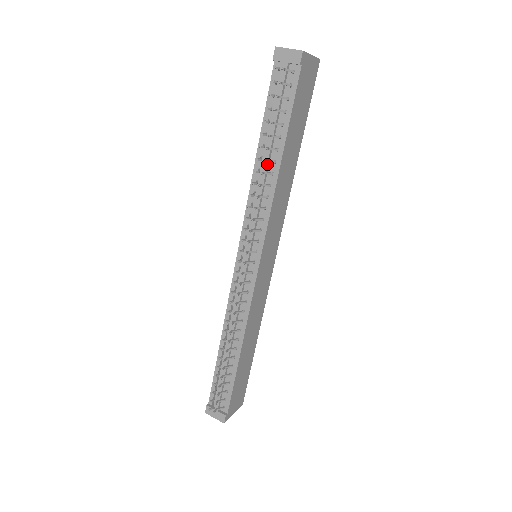
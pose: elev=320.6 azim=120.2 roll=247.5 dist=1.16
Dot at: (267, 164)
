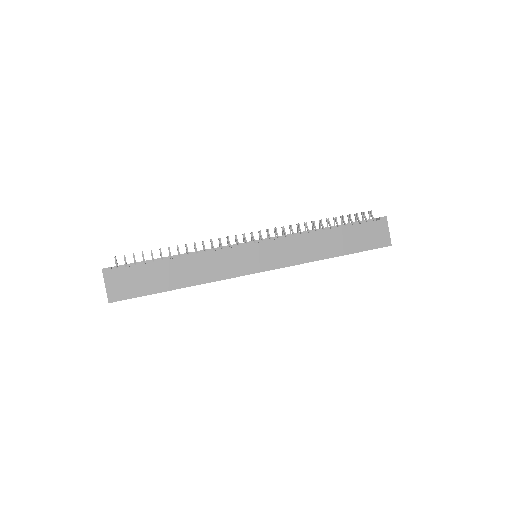
Dot at: (320, 228)
